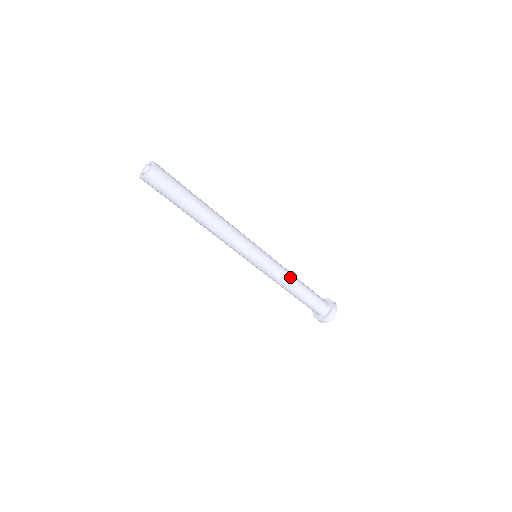
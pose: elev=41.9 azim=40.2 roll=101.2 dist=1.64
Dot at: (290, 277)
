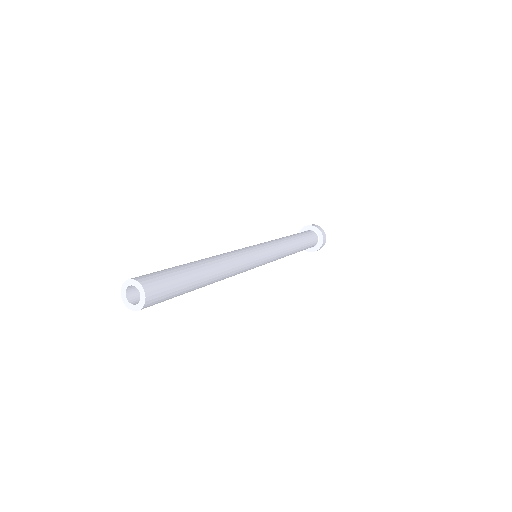
Dot at: (289, 248)
